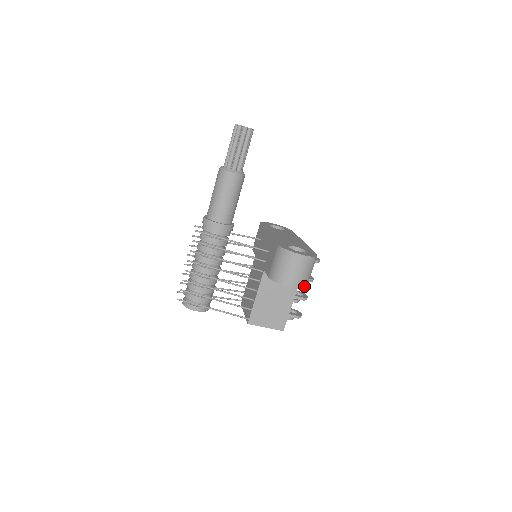
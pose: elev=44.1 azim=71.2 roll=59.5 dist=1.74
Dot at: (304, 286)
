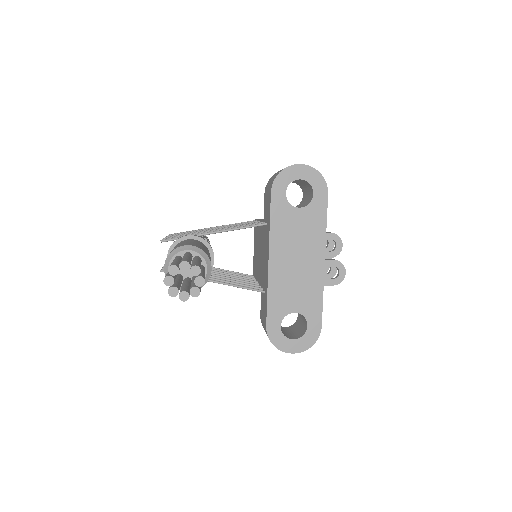
Dot at: occluded
